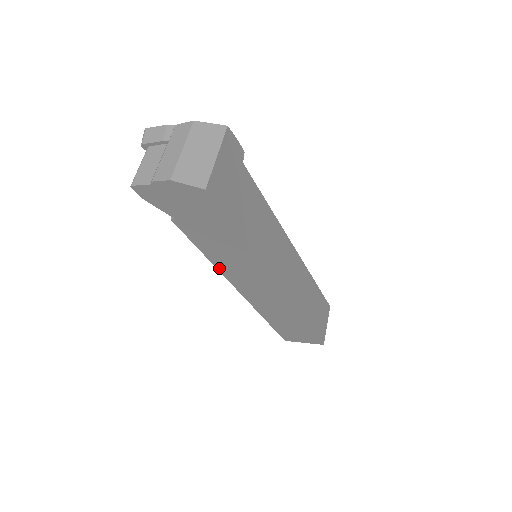
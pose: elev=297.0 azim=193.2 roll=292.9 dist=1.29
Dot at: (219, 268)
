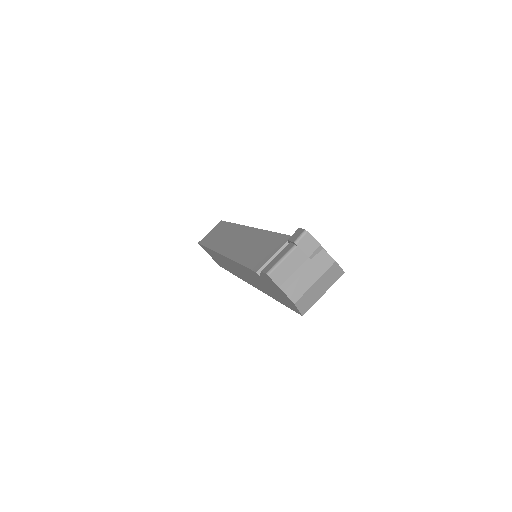
Dot at: (235, 262)
